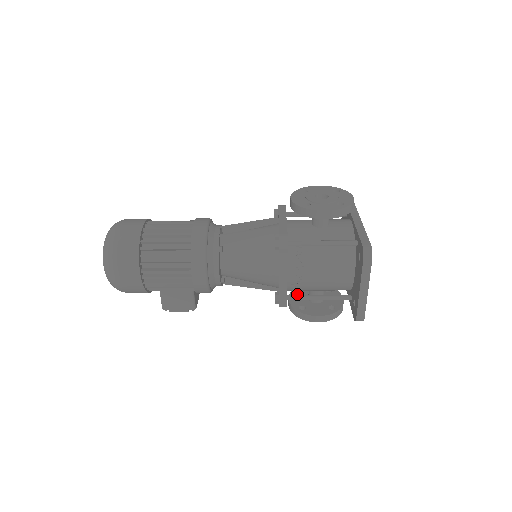
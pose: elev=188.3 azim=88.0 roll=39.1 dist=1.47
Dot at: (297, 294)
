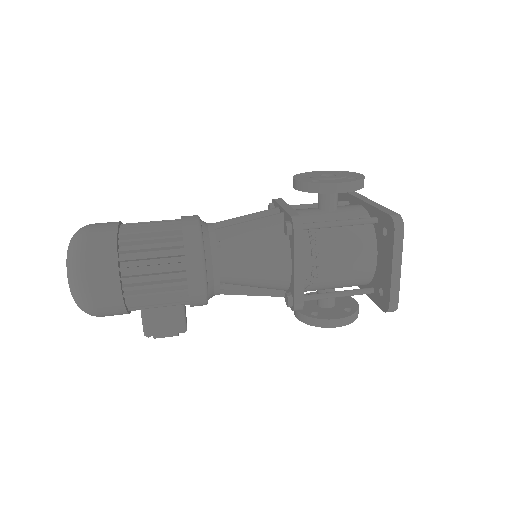
Dot at: occluded
